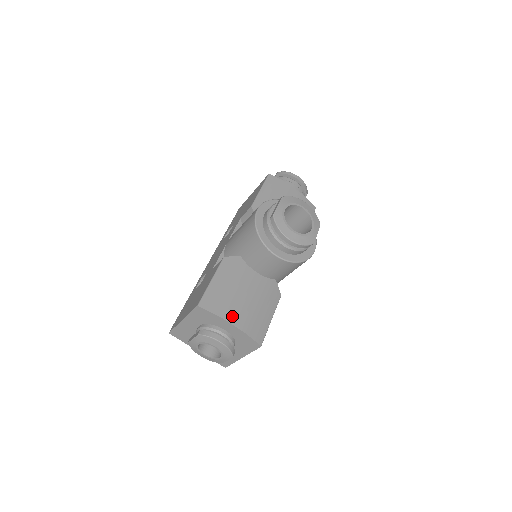
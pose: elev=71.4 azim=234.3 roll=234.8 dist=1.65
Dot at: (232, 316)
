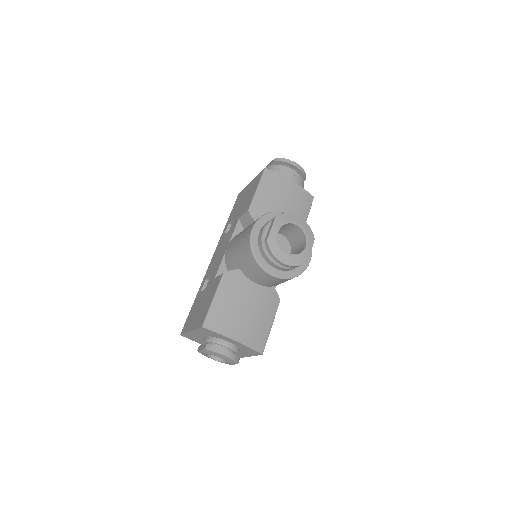
Dot at: (234, 332)
